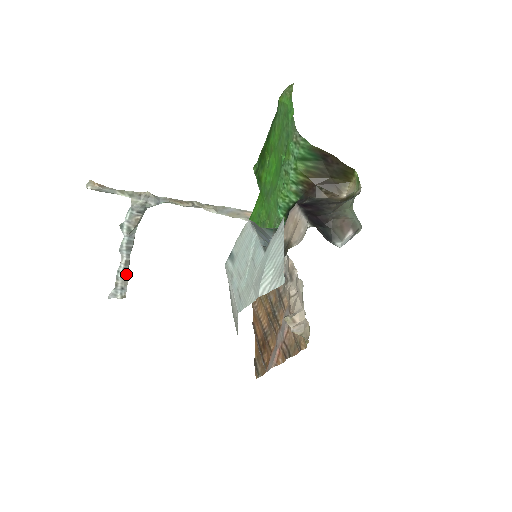
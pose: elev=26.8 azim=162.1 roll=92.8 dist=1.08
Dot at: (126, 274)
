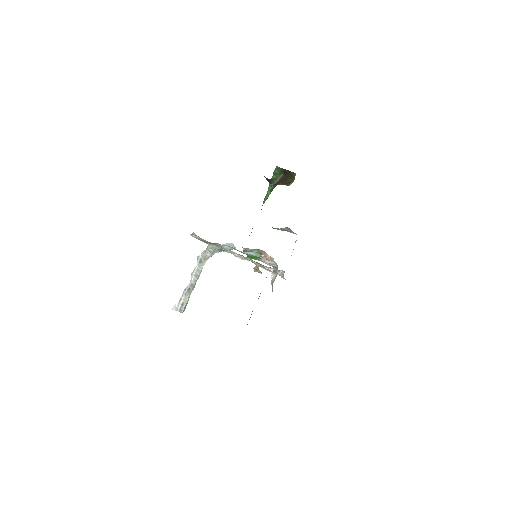
Dot at: (189, 294)
